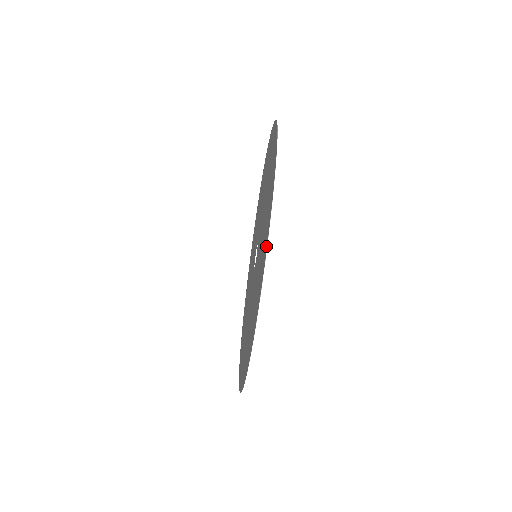
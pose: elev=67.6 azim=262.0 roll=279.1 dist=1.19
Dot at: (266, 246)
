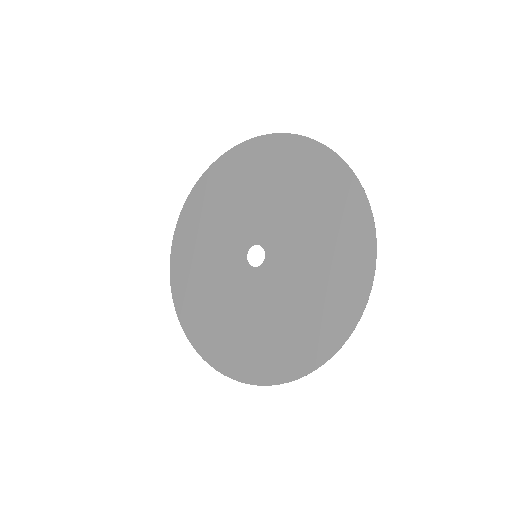
Dot at: (279, 378)
